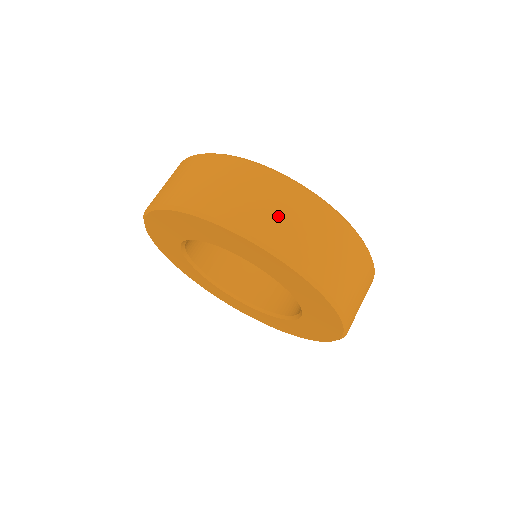
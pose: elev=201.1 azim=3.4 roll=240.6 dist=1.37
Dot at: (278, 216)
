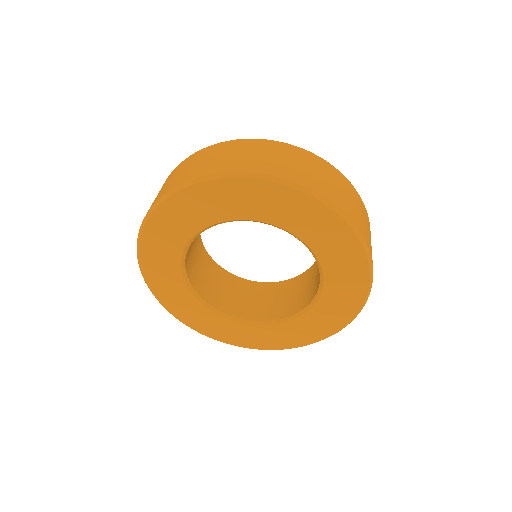
Dot at: (260, 157)
